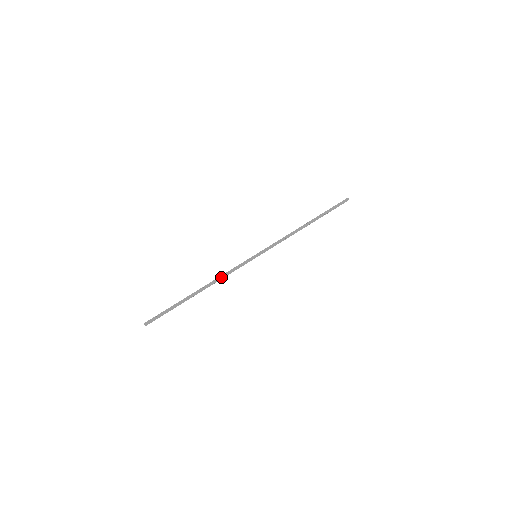
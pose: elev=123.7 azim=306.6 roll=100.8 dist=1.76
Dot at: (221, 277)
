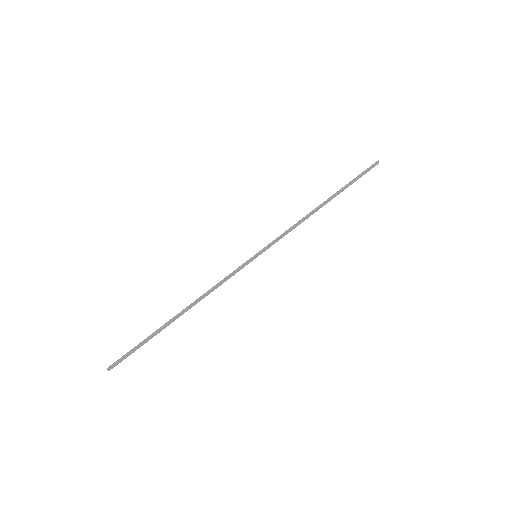
Dot at: (210, 291)
